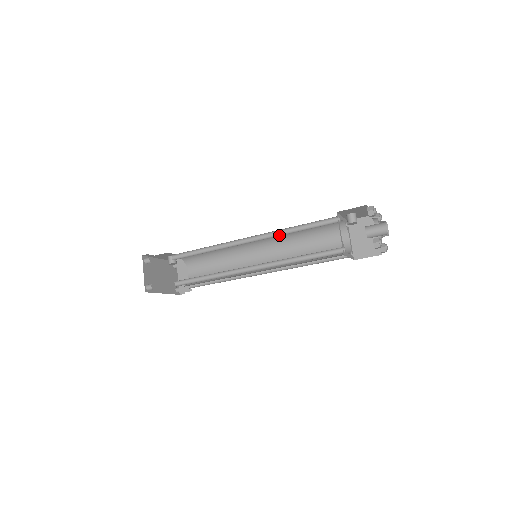
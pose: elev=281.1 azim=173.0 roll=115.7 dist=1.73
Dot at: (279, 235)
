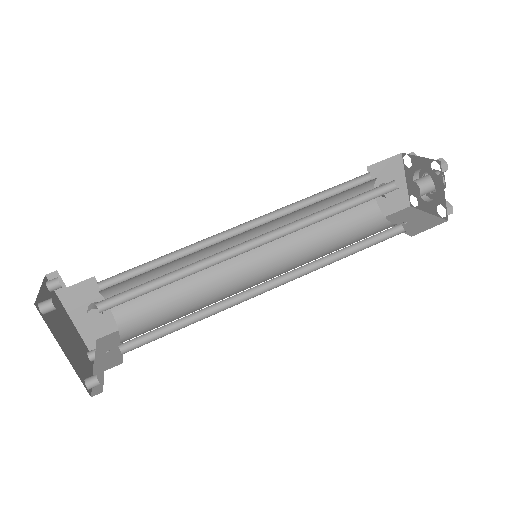
Dot at: (291, 212)
